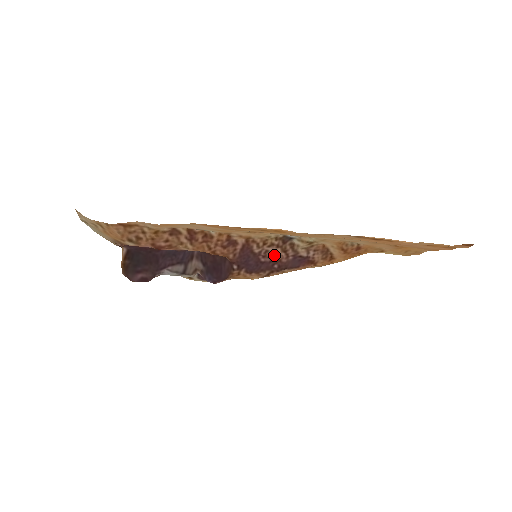
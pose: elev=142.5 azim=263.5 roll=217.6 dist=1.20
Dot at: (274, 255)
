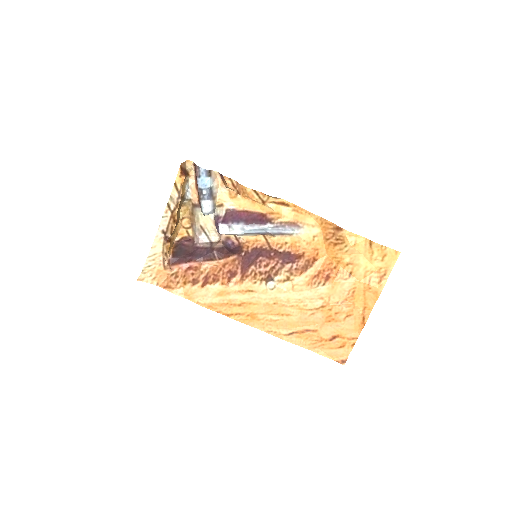
Dot at: (267, 263)
